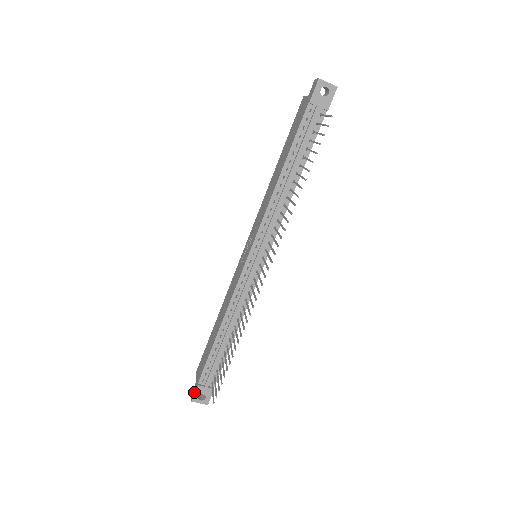
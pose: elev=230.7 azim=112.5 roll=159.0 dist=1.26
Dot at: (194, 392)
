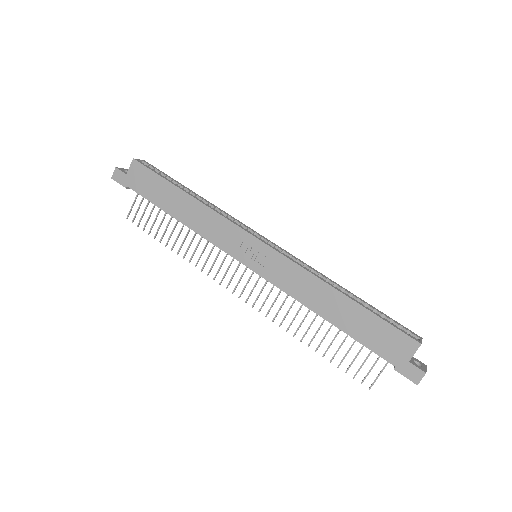
Dot at: (119, 182)
